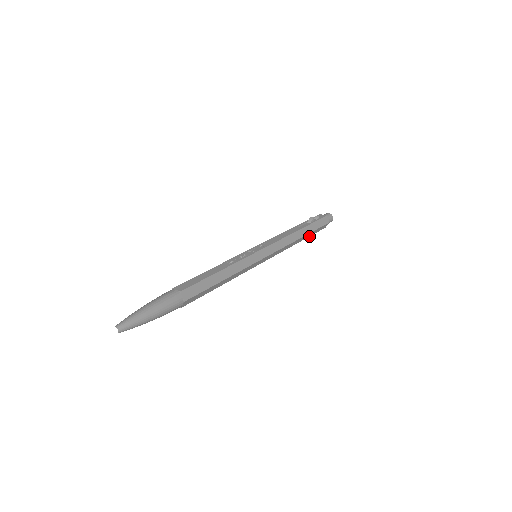
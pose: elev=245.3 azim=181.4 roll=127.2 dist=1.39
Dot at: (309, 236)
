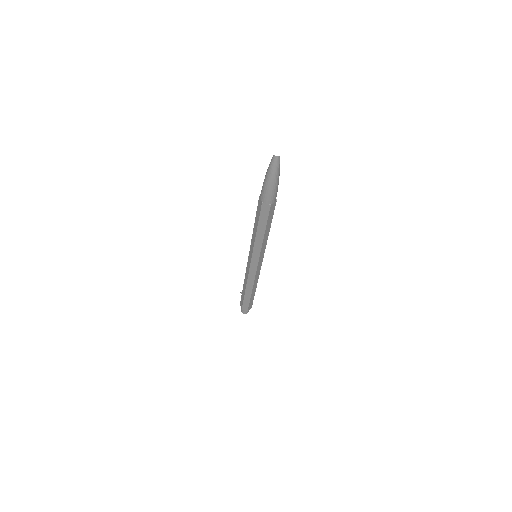
Dot at: (254, 295)
